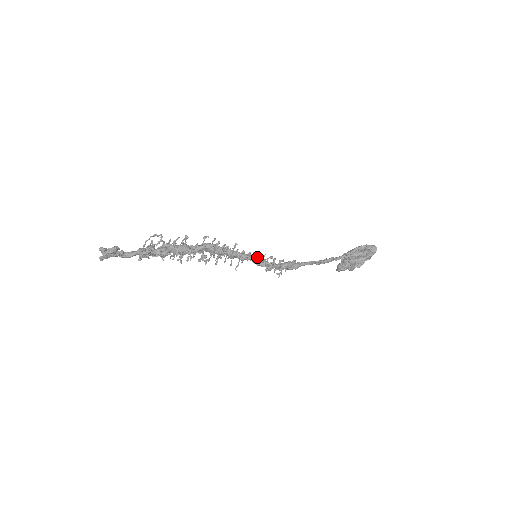
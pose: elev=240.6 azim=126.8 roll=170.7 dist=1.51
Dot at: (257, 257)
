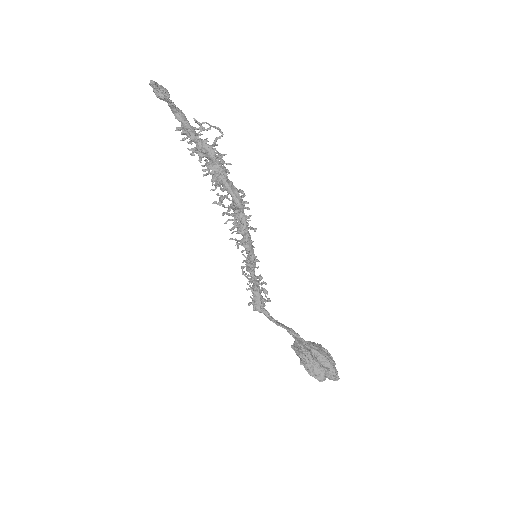
Dot at: (250, 261)
